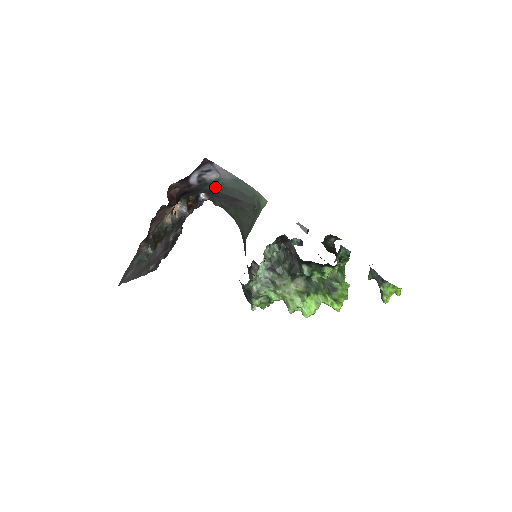
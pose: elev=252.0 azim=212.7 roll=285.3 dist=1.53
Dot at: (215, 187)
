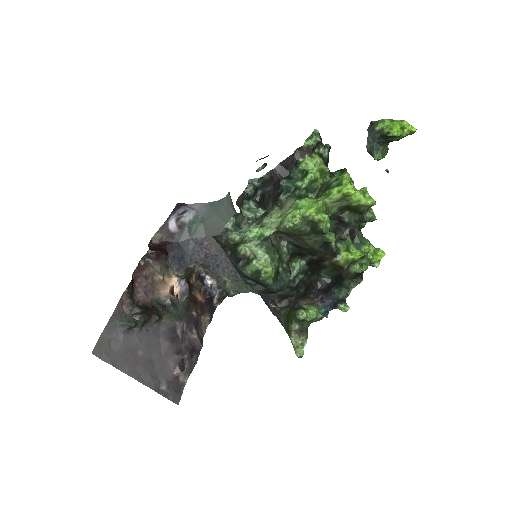
Dot at: (198, 229)
